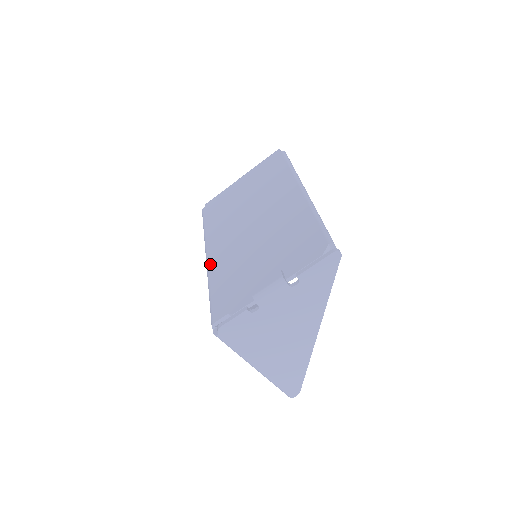
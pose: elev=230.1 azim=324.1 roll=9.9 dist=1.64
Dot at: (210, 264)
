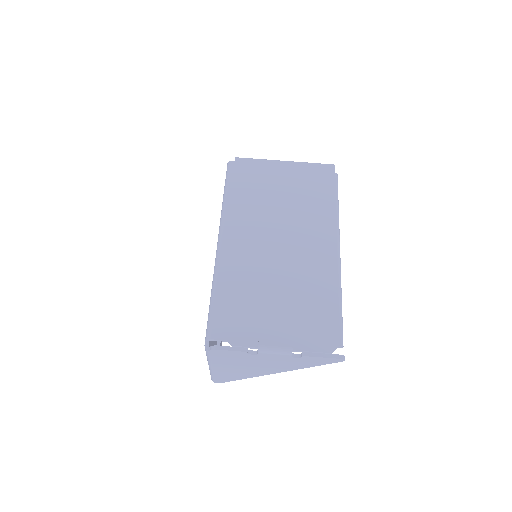
Dot at: (223, 257)
